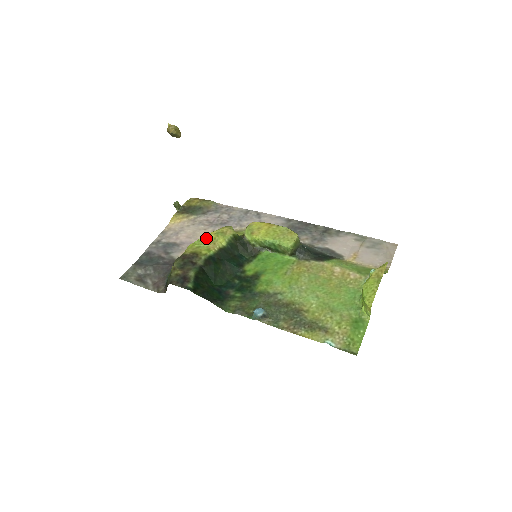
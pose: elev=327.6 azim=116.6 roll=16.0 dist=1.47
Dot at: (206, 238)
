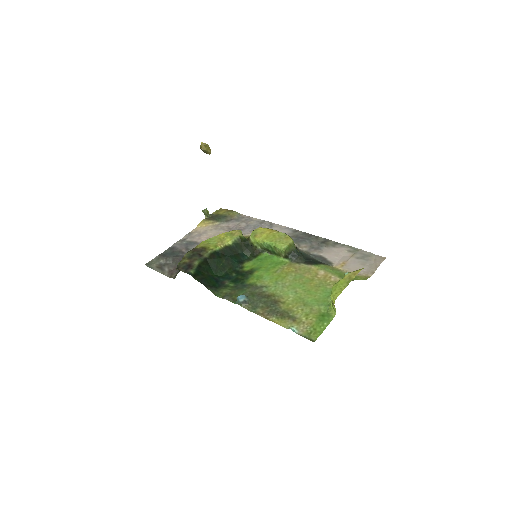
Dot at: (217, 237)
